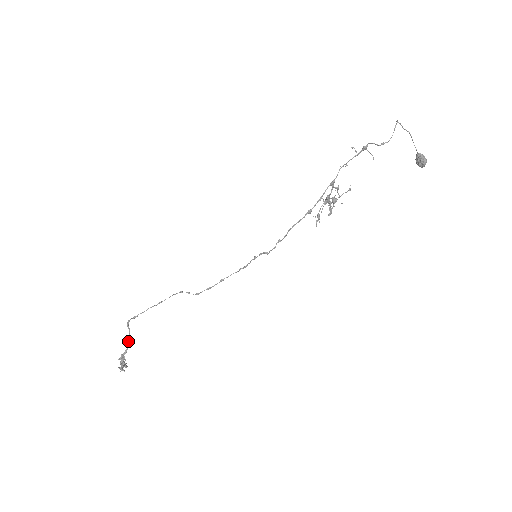
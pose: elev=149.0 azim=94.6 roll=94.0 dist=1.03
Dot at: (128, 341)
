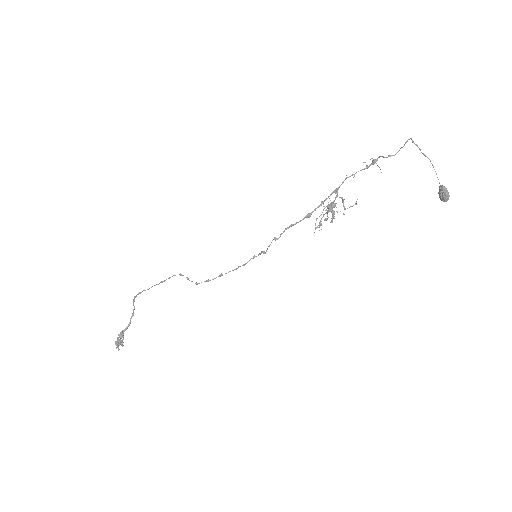
Dot at: (130, 319)
